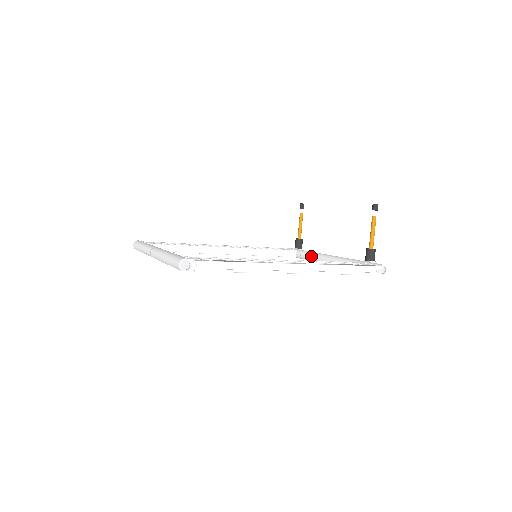
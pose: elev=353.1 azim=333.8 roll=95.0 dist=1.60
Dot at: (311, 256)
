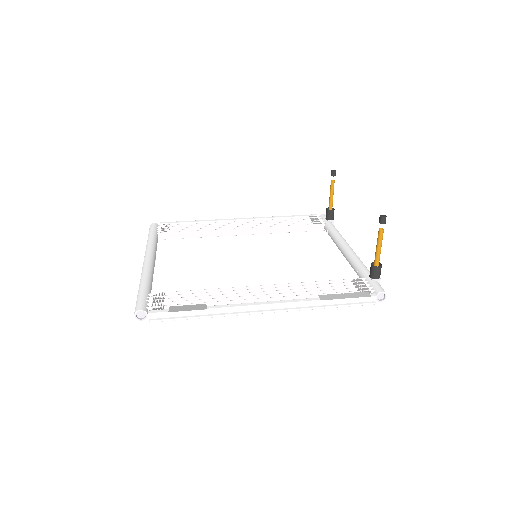
Dot at: (333, 239)
